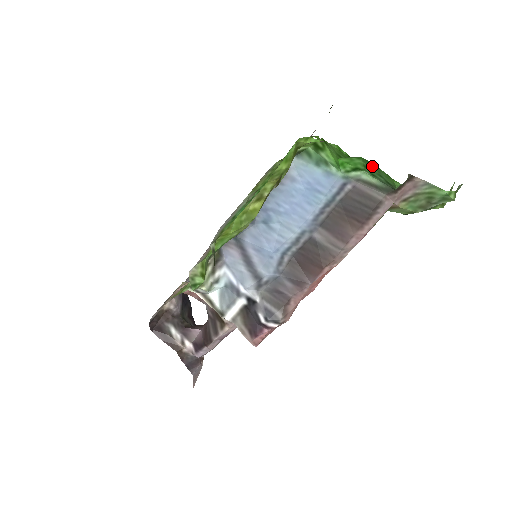
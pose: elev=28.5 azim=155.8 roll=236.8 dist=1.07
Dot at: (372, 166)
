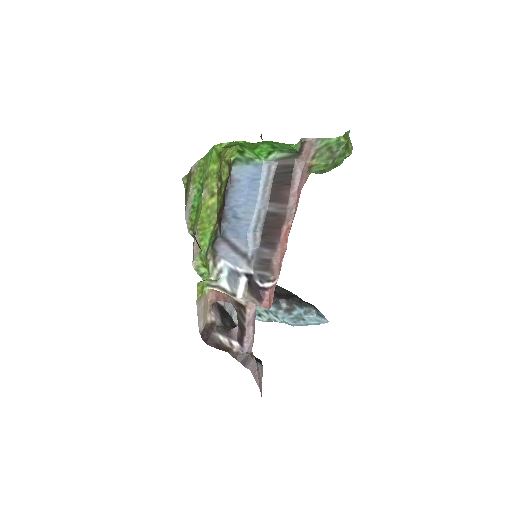
Dot at: (273, 144)
